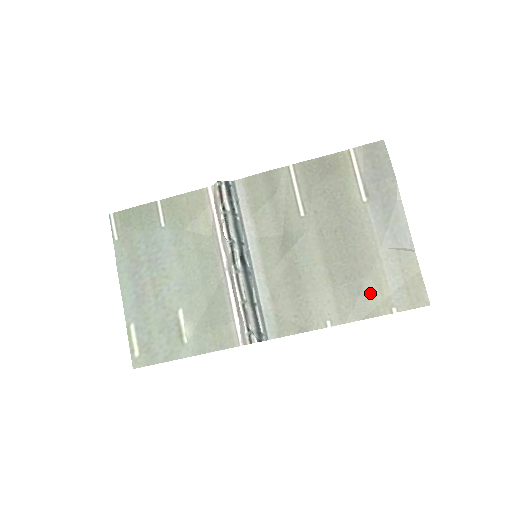
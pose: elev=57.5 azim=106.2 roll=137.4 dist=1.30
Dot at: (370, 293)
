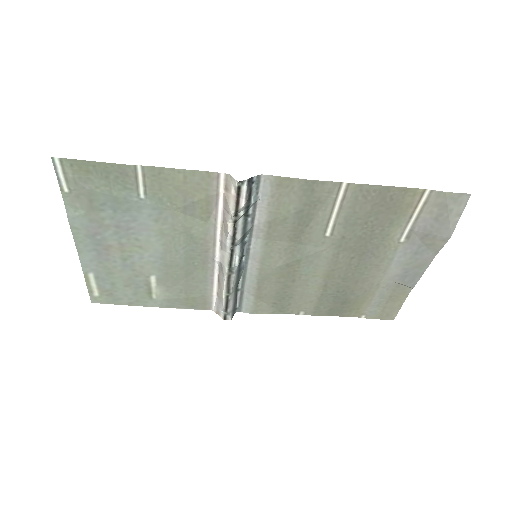
Dot at: (351, 304)
